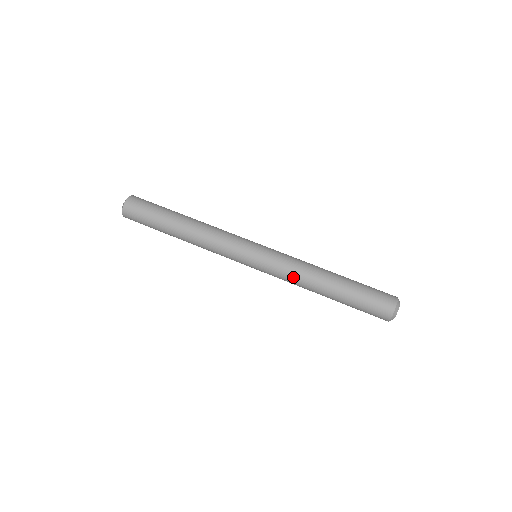
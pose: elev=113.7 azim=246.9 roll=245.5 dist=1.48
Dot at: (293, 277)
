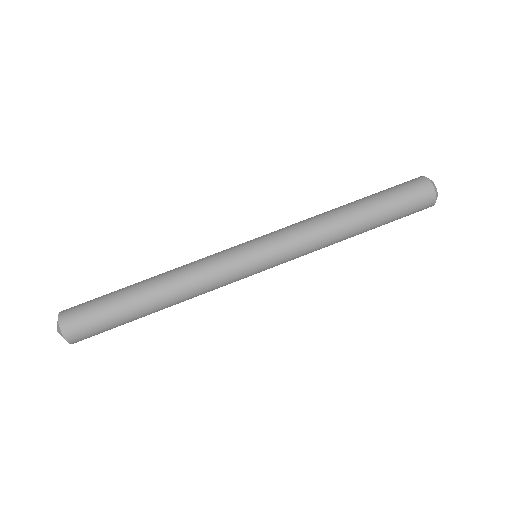
Dot at: (316, 247)
